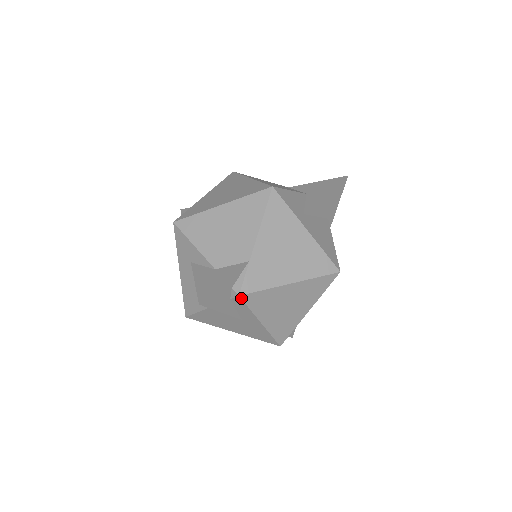
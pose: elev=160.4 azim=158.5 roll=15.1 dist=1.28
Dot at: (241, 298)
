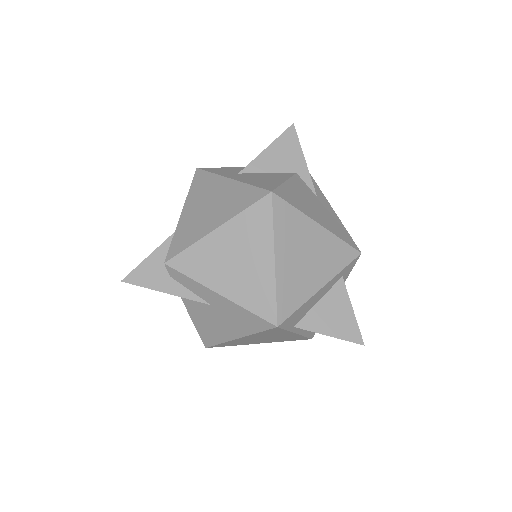
Dot at: (169, 266)
